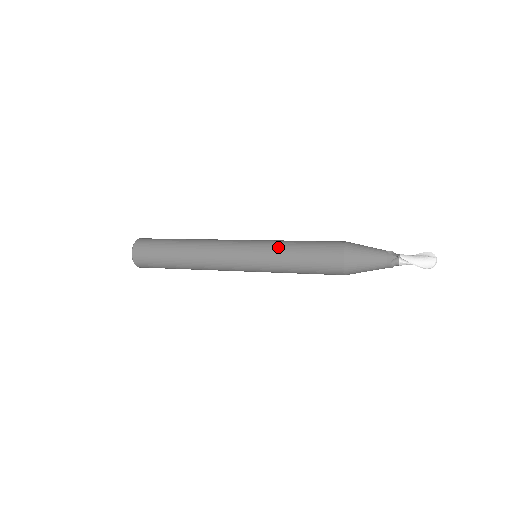
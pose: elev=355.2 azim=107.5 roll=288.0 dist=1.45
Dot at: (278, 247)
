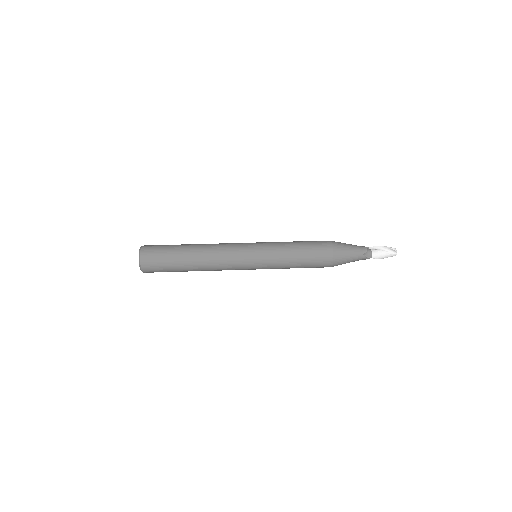
Dot at: (279, 264)
